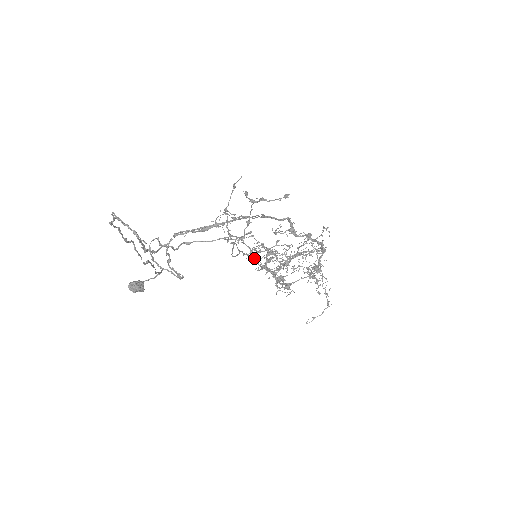
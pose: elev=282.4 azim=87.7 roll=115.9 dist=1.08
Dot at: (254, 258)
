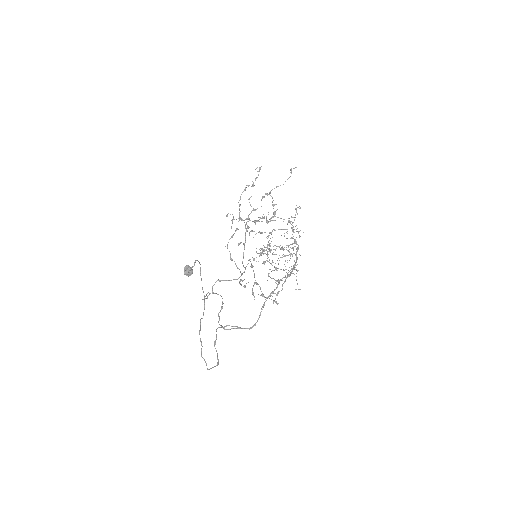
Dot at: (252, 231)
